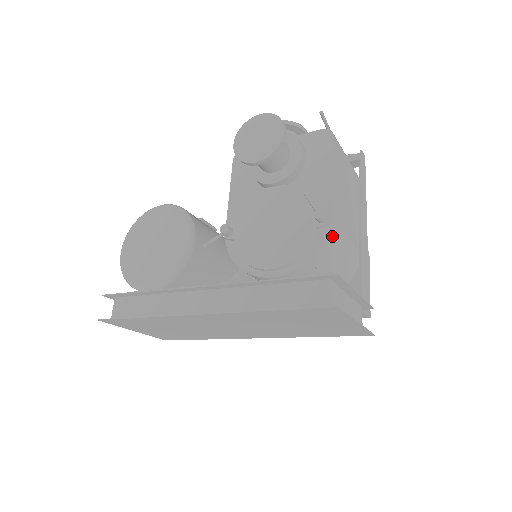
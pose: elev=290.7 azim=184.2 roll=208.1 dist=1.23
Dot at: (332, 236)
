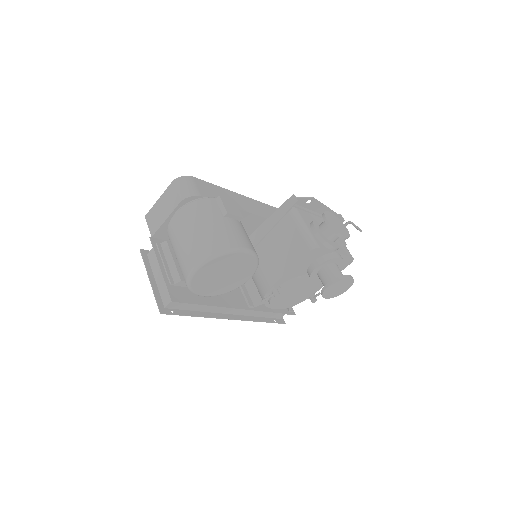
Dot at: occluded
